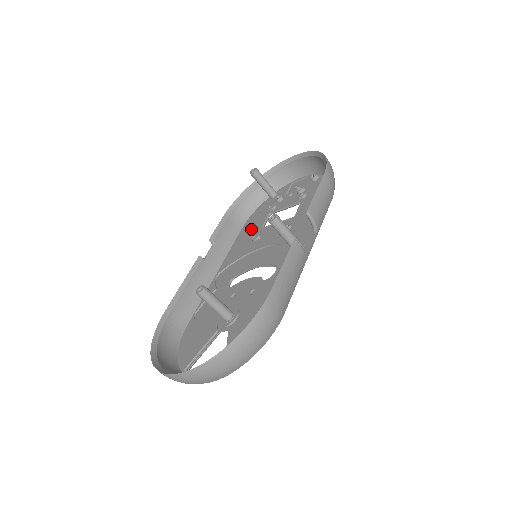
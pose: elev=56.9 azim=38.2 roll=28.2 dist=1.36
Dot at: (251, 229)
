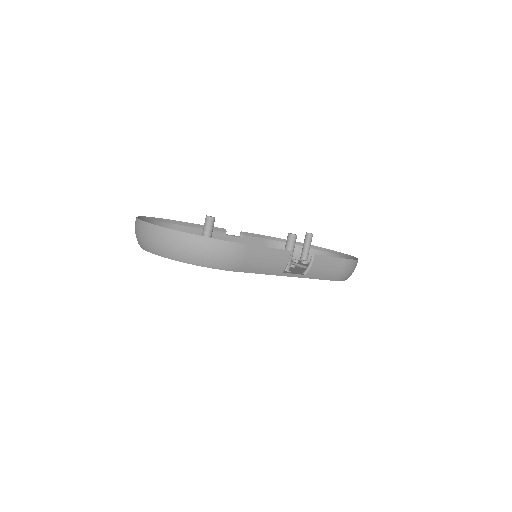
Dot at: occluded
